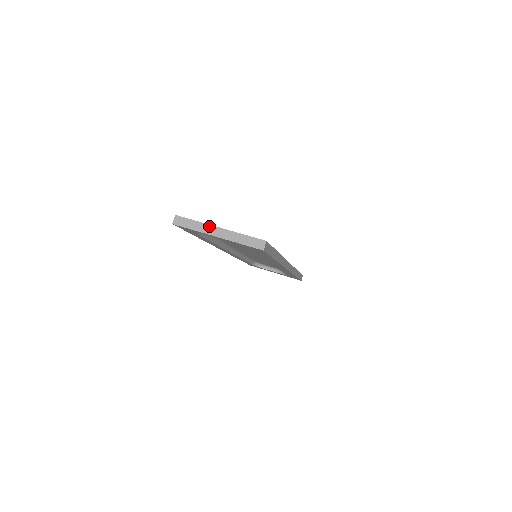
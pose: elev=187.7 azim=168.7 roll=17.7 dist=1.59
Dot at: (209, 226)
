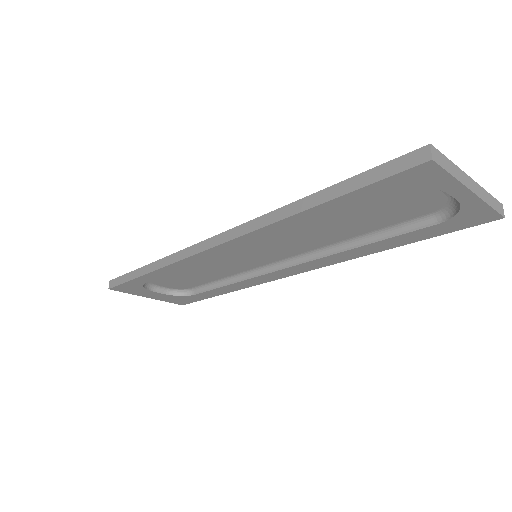
Dot at: (463, 173)
